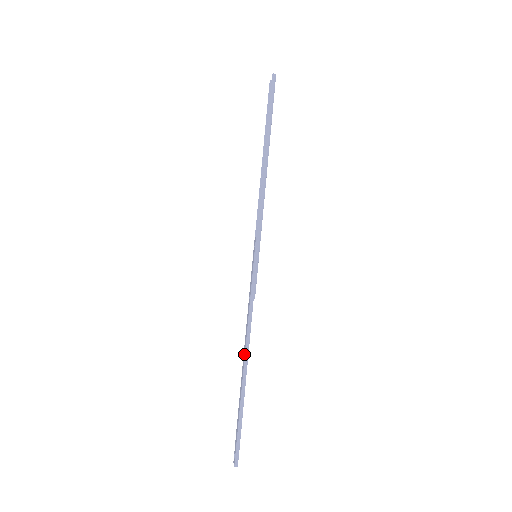
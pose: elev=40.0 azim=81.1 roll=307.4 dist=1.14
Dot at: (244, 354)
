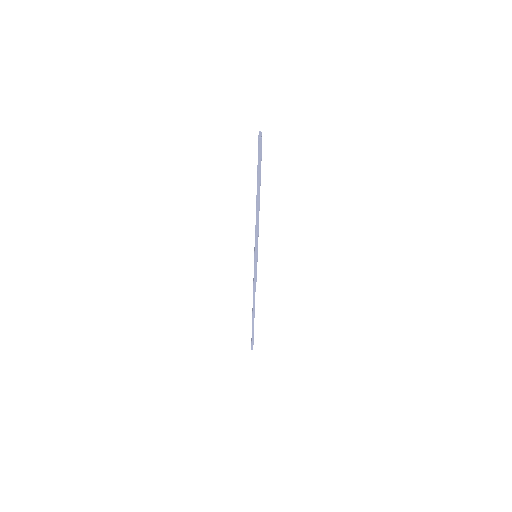
Dot at: occluded
